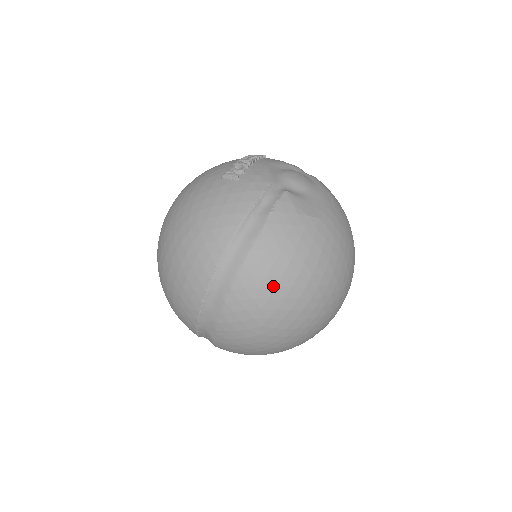
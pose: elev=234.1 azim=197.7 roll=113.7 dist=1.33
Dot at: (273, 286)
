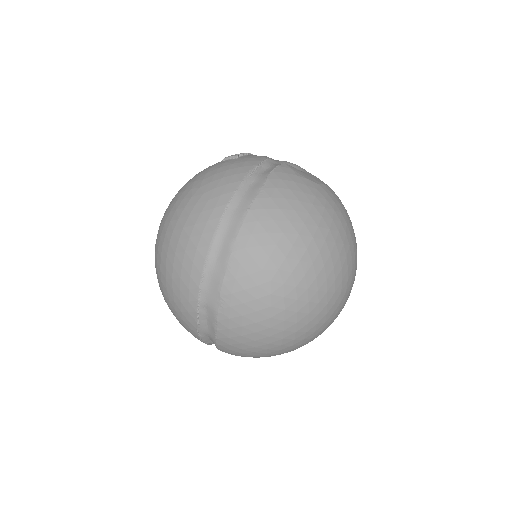
Dot at: (280, 231)
